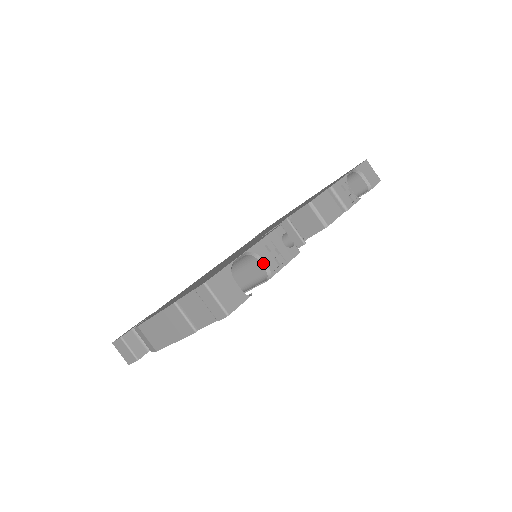
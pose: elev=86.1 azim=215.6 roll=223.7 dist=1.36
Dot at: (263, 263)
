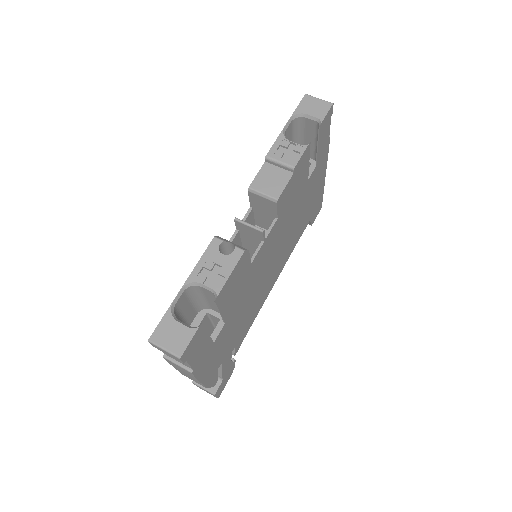
Dot at: (205, 287)
